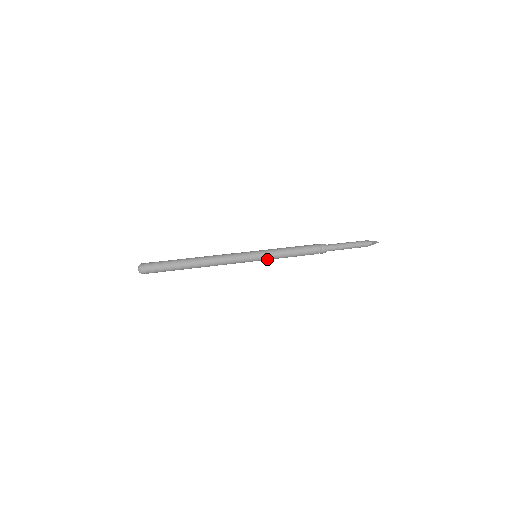
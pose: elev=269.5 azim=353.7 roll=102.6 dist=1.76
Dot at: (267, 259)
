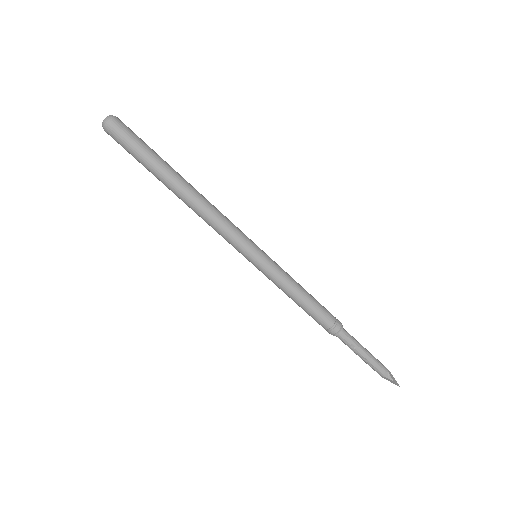
Dot at: (264, 273)
